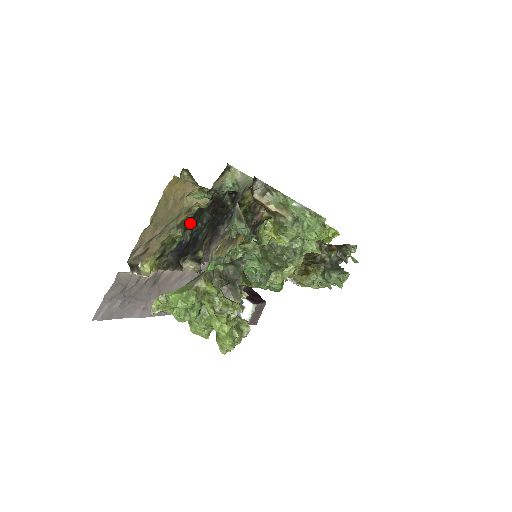
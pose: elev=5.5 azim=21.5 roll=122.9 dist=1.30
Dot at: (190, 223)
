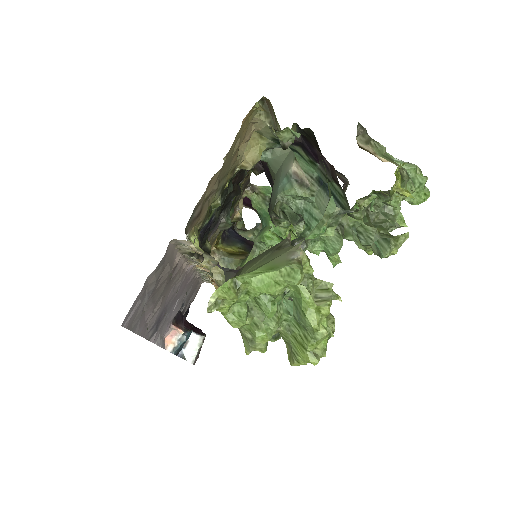
Dot at: occluded
